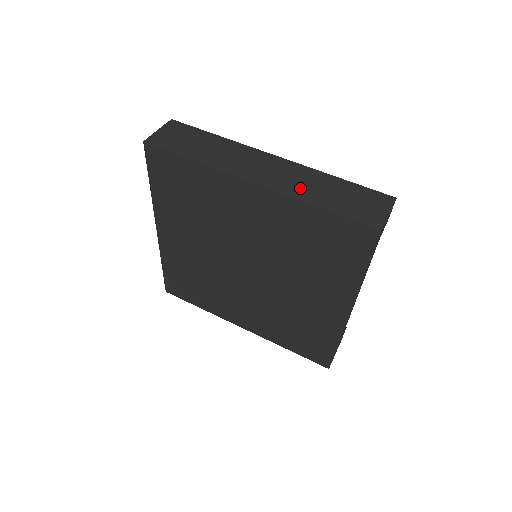
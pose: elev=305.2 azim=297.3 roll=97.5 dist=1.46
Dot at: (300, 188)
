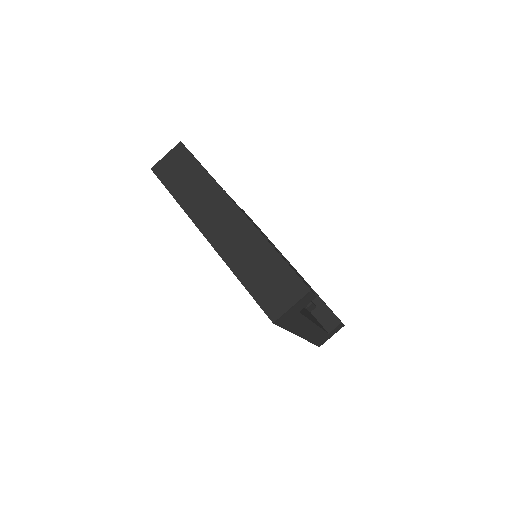
Dot at: (237, 254)
